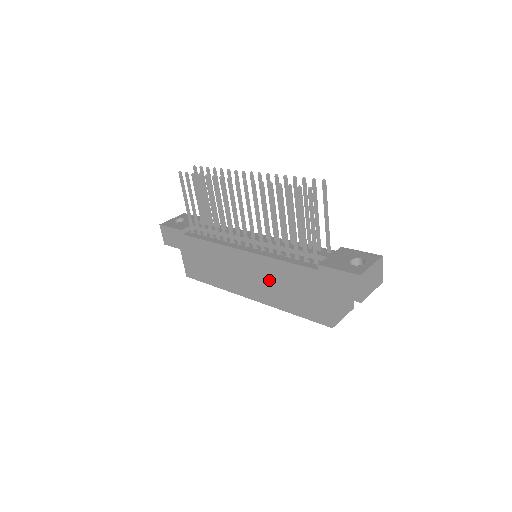
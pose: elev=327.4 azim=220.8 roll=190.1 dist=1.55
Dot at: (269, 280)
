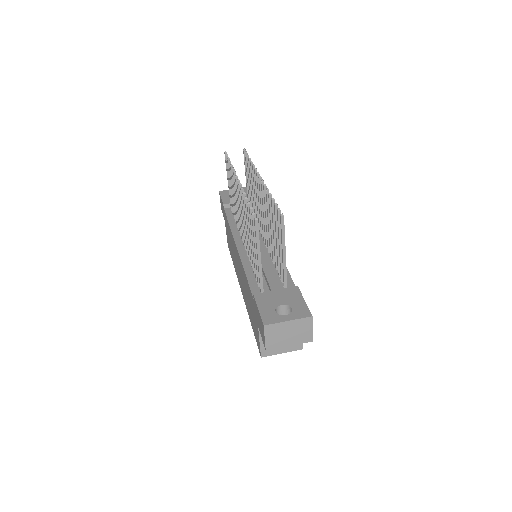
Dot at: (244, 285)
